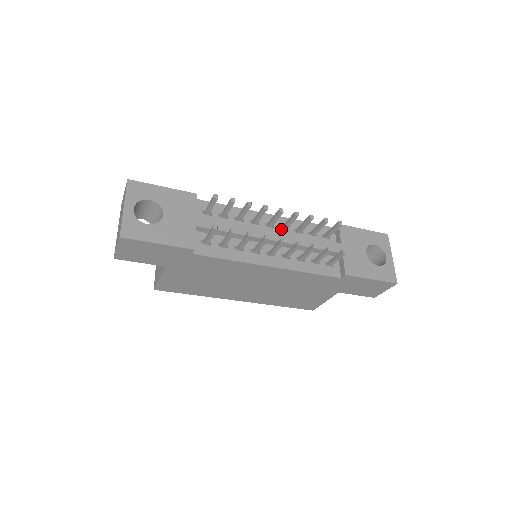
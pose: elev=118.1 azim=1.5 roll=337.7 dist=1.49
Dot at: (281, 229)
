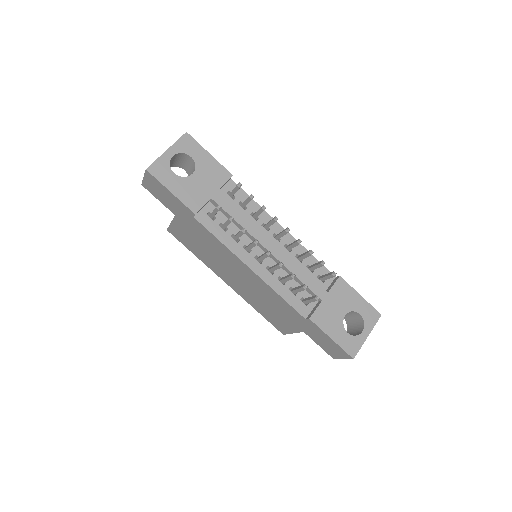
Dot at: (285, 247)
